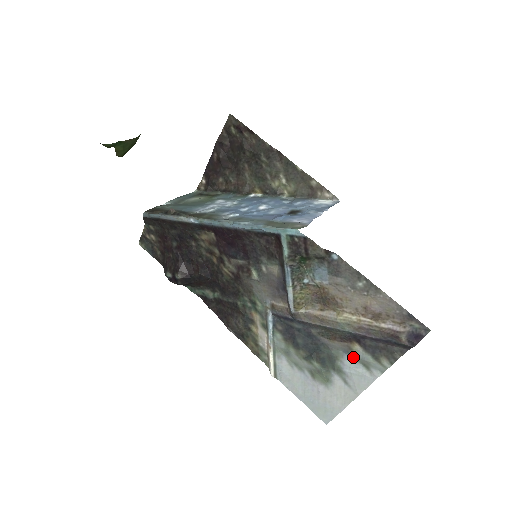
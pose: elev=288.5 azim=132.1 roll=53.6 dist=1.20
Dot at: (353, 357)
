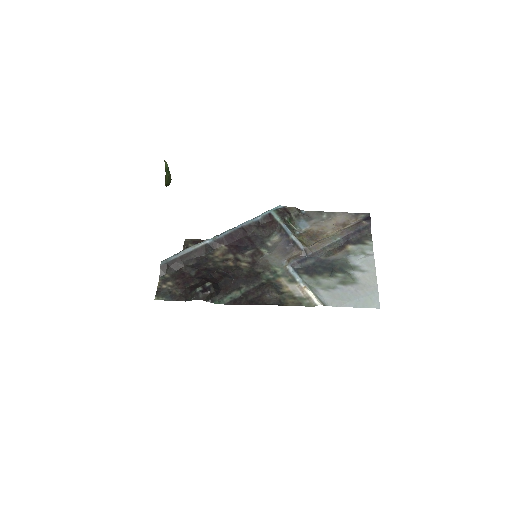
Dot at: (353, 254)
